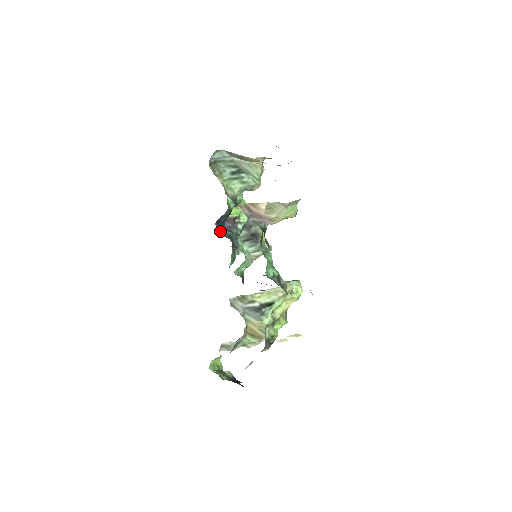
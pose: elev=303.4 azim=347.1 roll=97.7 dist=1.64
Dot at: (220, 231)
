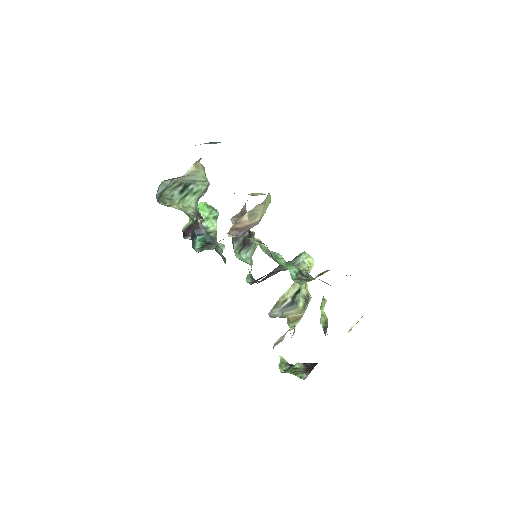
Dot at: (196, 245)
